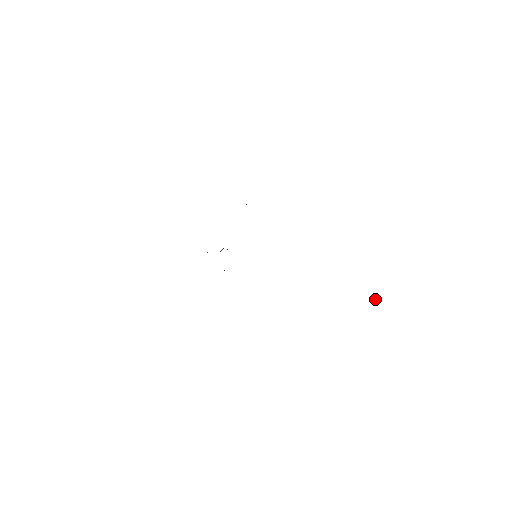
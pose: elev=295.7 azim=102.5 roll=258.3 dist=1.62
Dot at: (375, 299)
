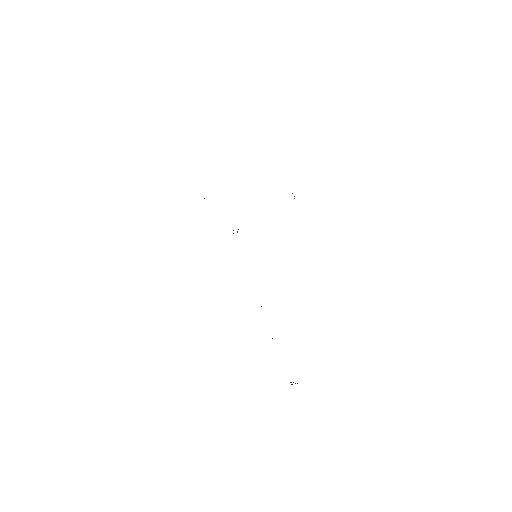
Dot at: occluded
